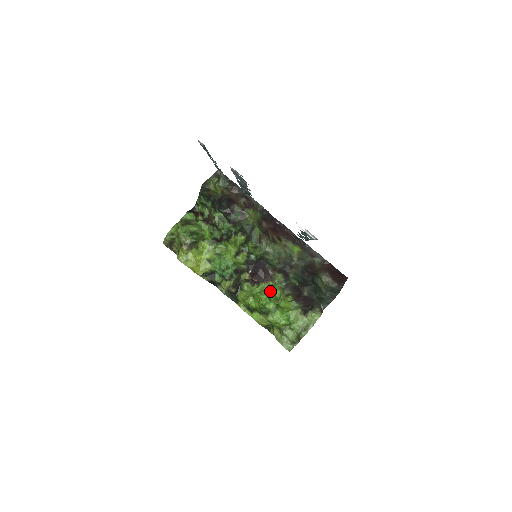
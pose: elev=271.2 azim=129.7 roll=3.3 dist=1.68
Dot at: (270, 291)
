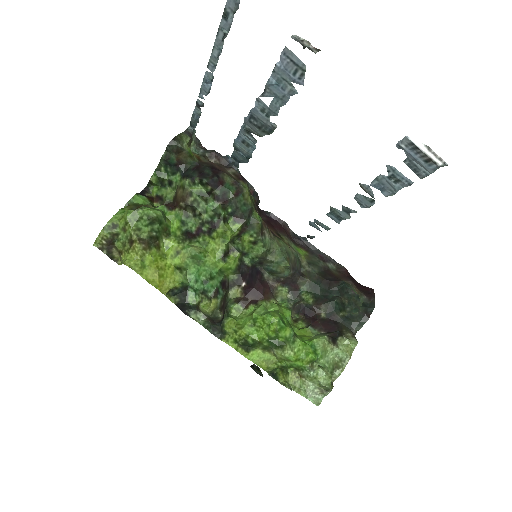
Dot at: (279, 311)
